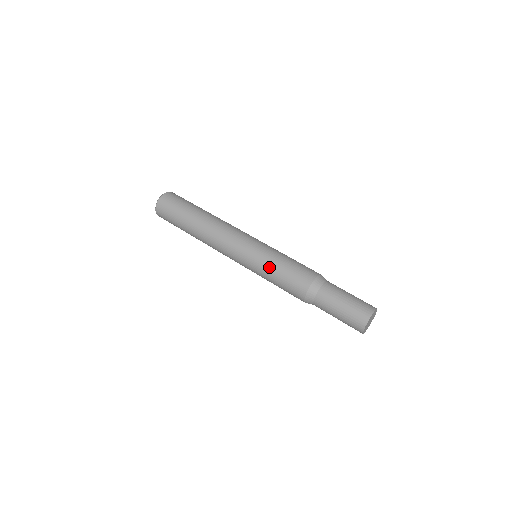
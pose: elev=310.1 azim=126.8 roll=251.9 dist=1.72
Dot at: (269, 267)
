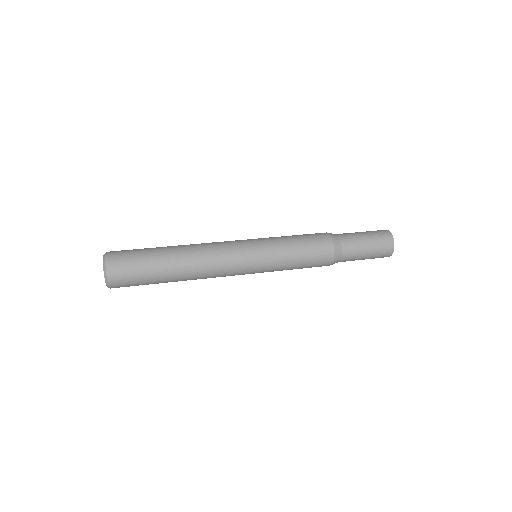
Dot at: (286, 249)
